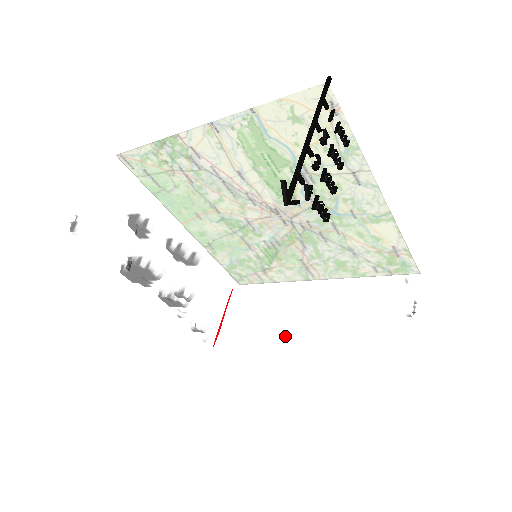
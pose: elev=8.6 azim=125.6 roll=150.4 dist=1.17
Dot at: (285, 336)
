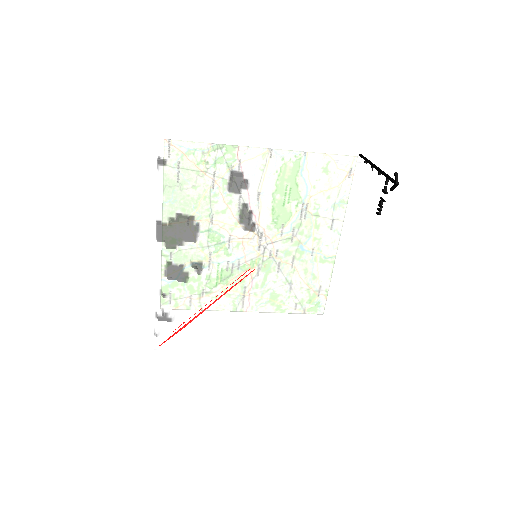
Dot at: (248, 334)
